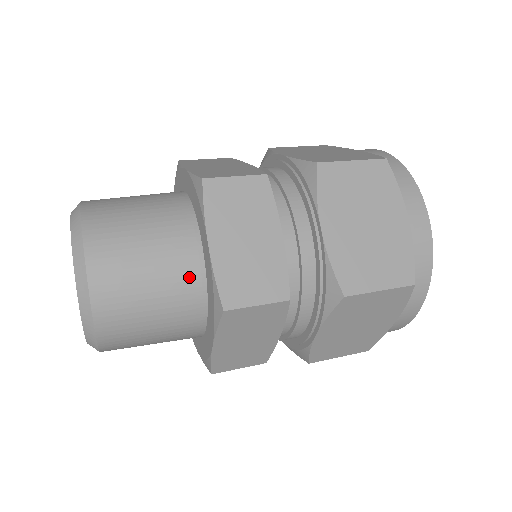
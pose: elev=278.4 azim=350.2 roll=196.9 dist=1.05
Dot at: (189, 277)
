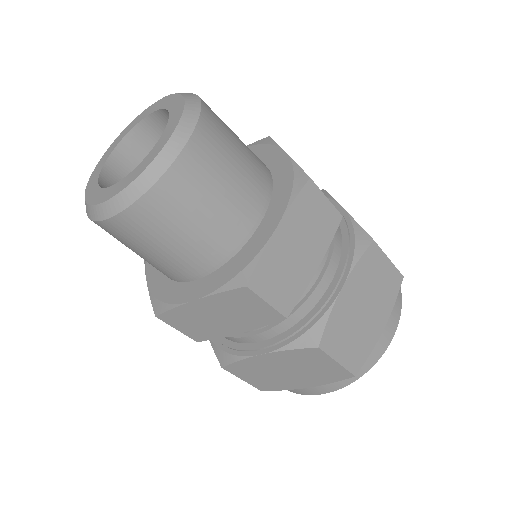
Dot at: (234, 235)
